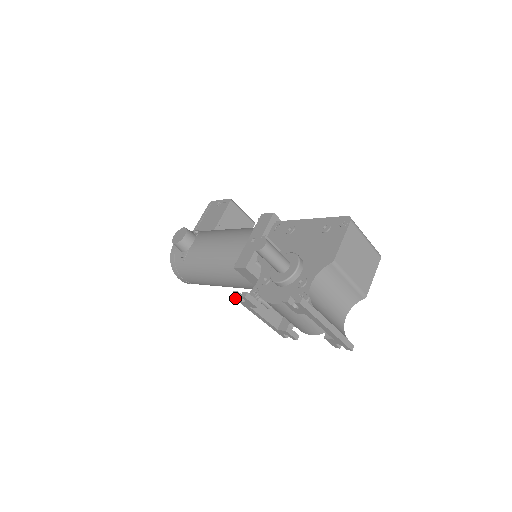
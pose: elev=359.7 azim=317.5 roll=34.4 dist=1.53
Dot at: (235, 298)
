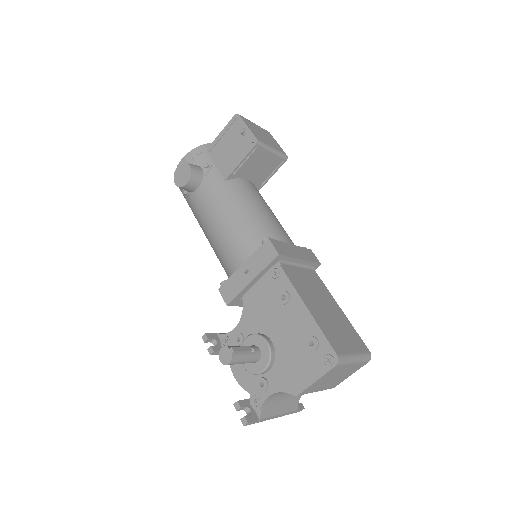
Dot at: (205, 338)
